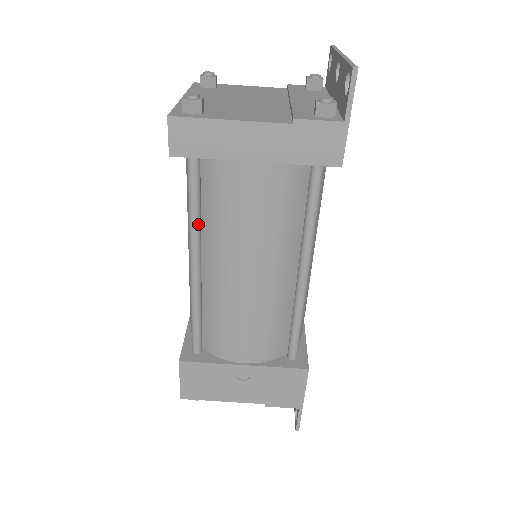
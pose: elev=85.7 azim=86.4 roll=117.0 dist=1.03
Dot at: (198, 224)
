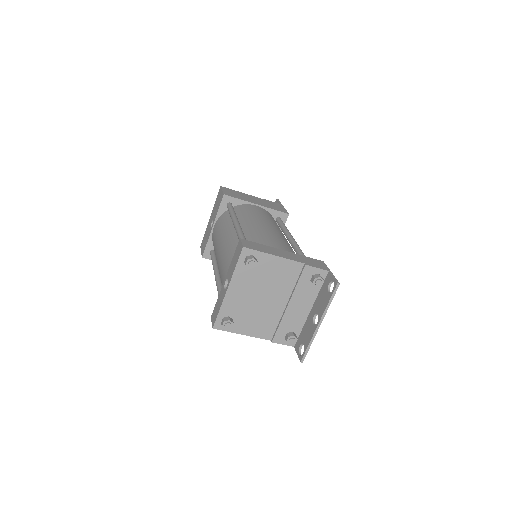
Dot at: occluded
